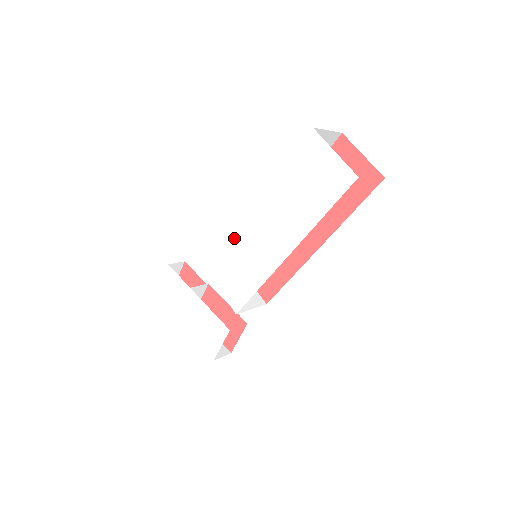
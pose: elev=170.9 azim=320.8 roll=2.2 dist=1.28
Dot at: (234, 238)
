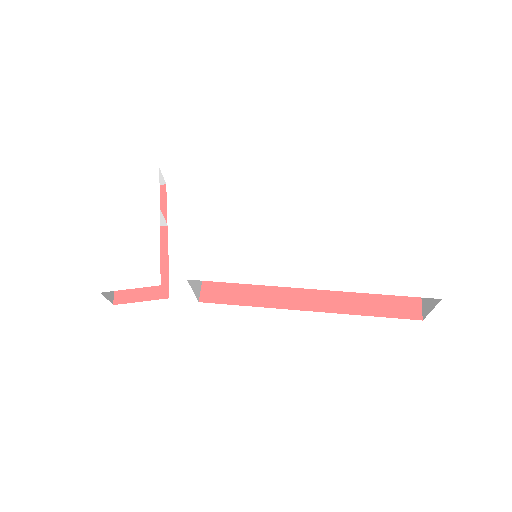
Dot at: (266, 221)
